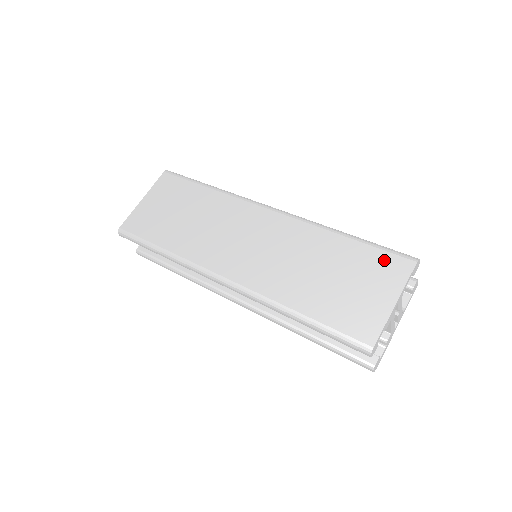
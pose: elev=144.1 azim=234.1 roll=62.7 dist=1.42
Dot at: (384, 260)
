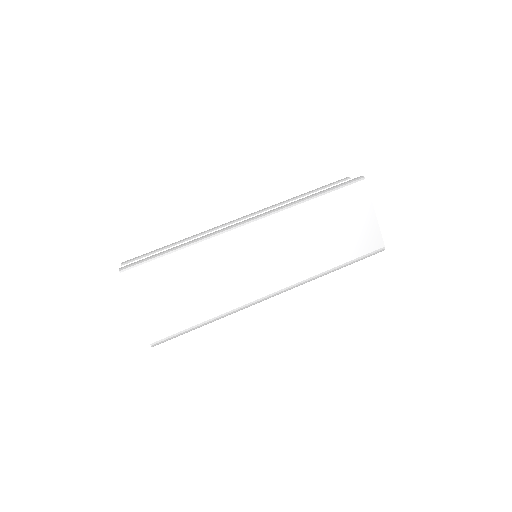
Dot at: (349, 195)
